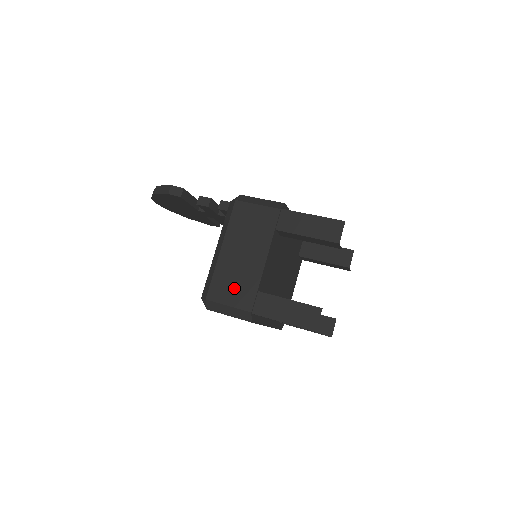
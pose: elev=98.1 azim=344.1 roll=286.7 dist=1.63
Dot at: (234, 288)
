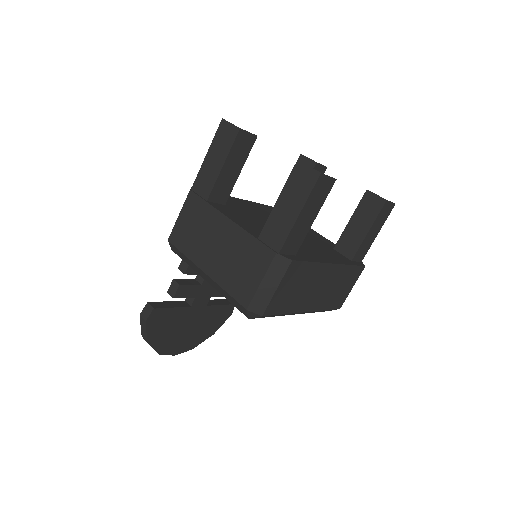
Dot at: (245, 268)
